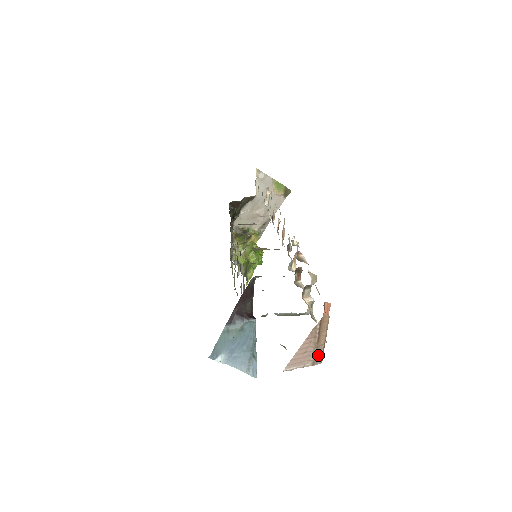
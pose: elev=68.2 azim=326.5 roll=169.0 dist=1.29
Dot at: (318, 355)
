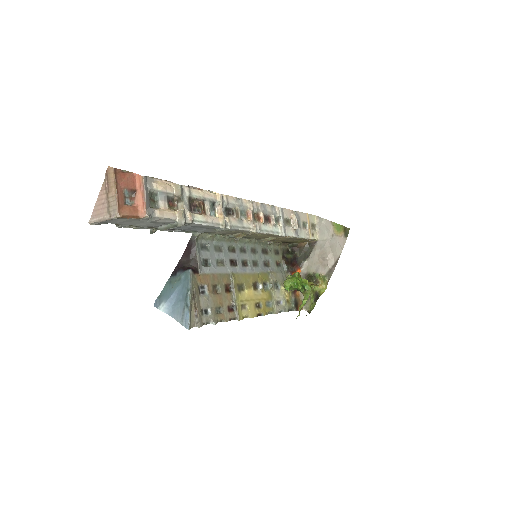
Dot at: (113, 207)
